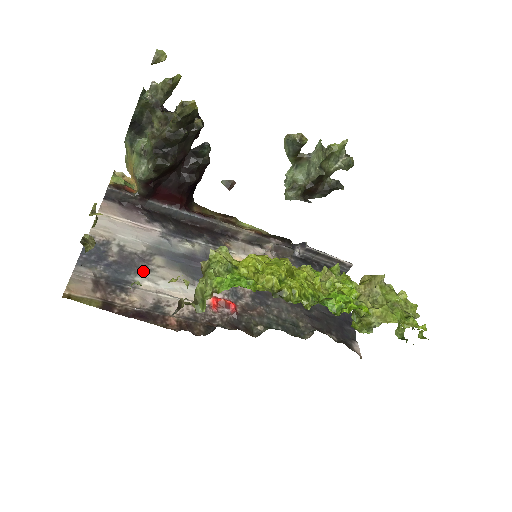
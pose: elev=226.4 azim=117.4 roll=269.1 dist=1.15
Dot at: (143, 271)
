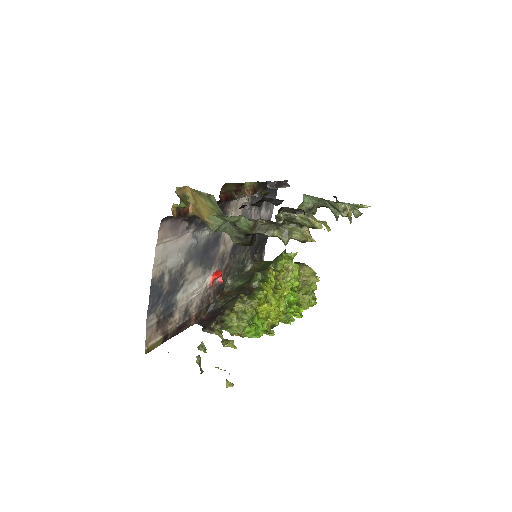
Dot at: (181, 286)
